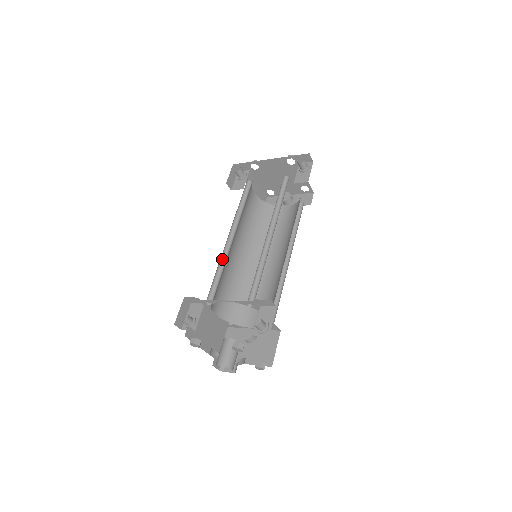
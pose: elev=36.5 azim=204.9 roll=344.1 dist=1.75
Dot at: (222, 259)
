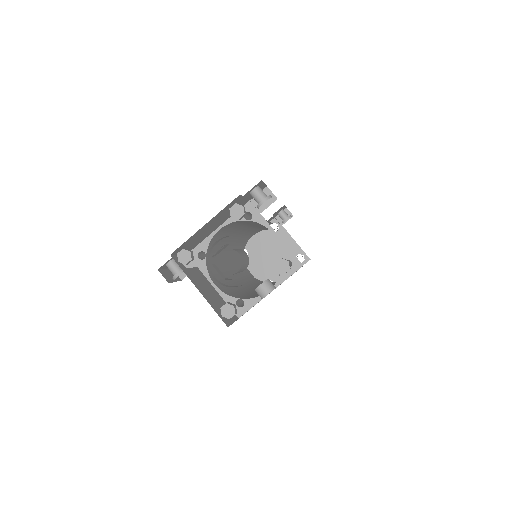
Dot at: occluded
